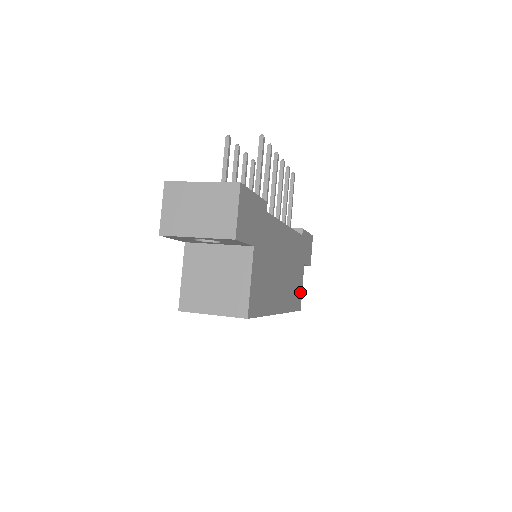
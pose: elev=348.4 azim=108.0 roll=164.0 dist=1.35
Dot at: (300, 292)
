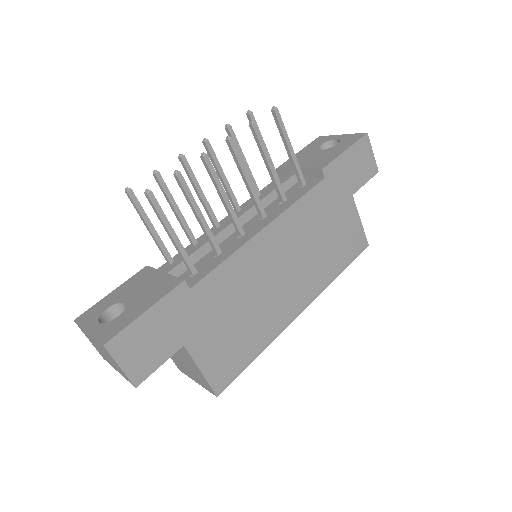
Dot at: (356, 232)
